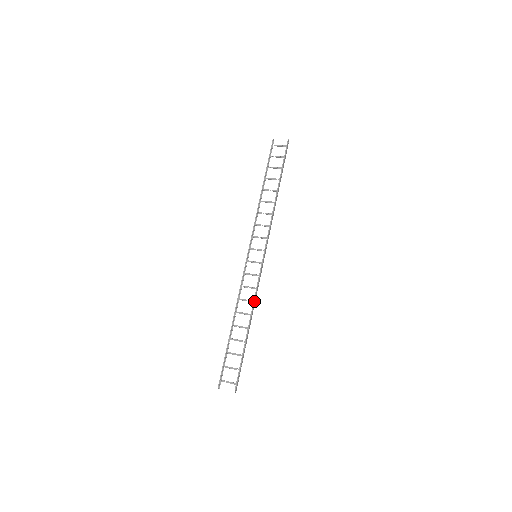
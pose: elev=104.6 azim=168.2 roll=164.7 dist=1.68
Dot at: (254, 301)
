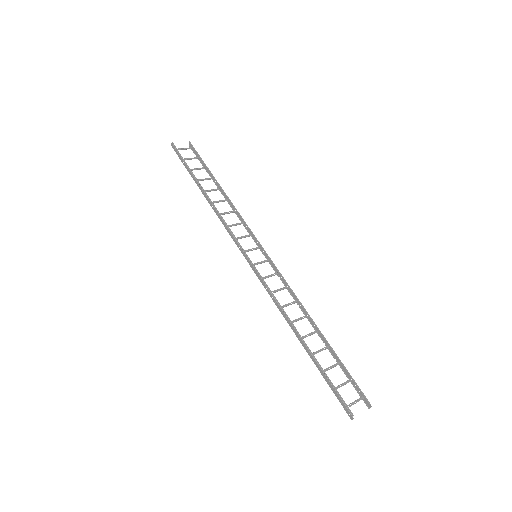
Dot at: (298, 299)
